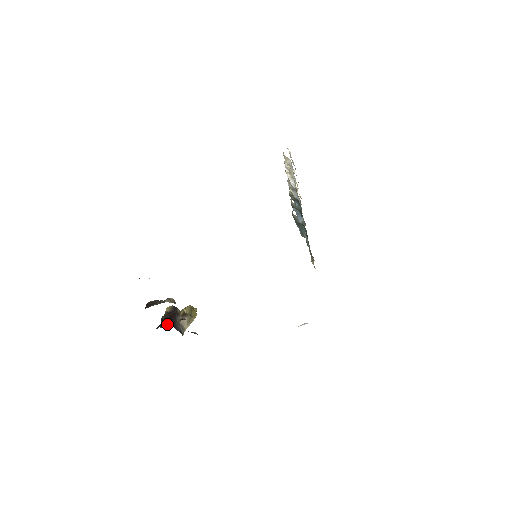
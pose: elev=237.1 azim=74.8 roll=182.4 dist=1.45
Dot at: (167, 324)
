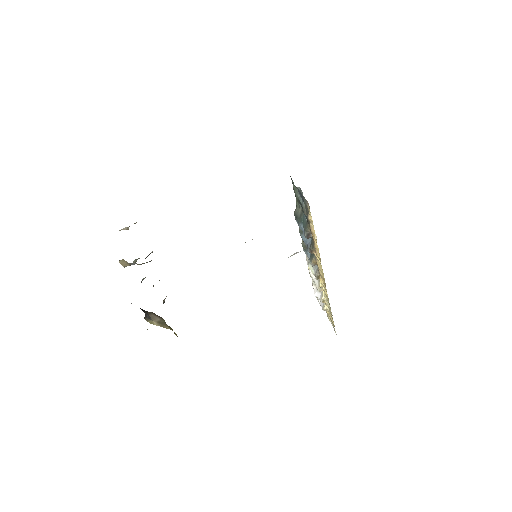
Dot at: occluded
